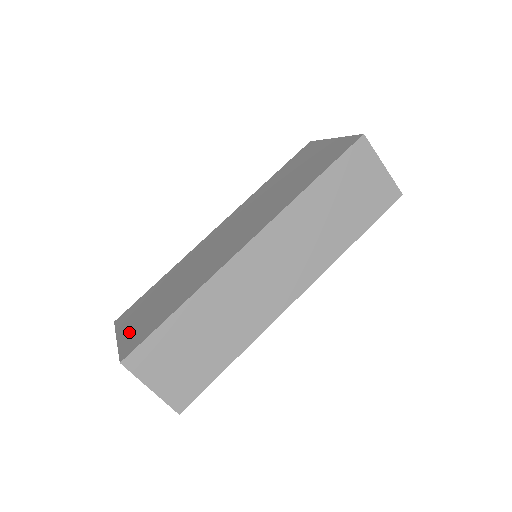
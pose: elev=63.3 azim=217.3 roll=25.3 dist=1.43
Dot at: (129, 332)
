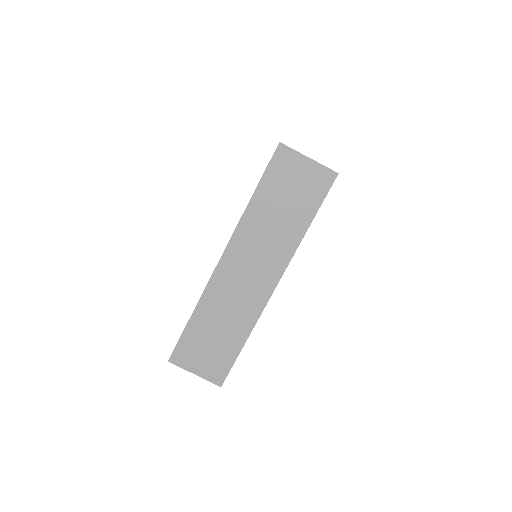
Dot at: occluded
